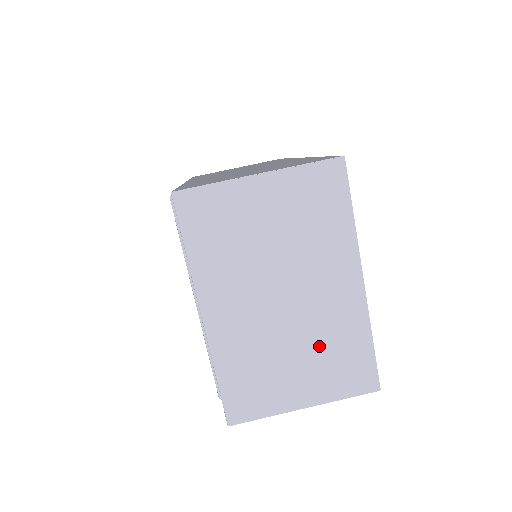
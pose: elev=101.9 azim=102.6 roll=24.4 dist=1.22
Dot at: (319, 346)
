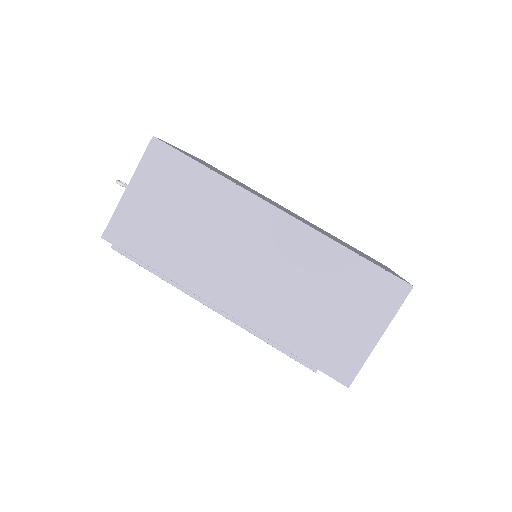
Dot at: occluded
